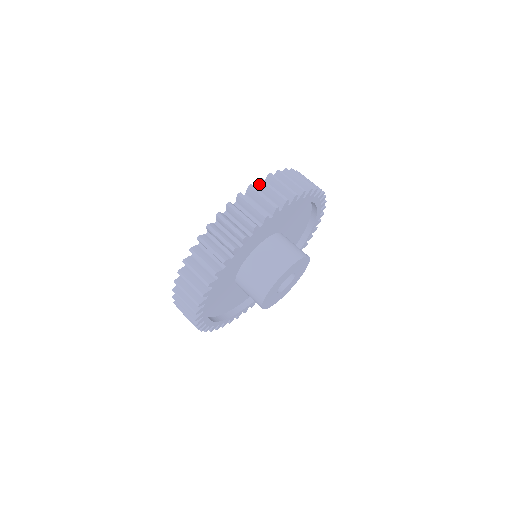
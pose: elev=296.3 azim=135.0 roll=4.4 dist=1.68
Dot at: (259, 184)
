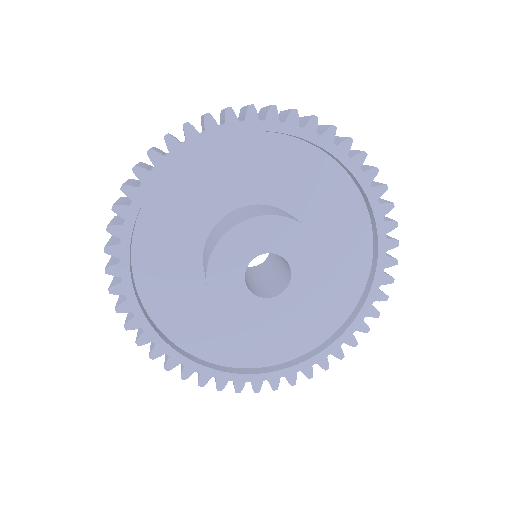
Dot at: occluded
